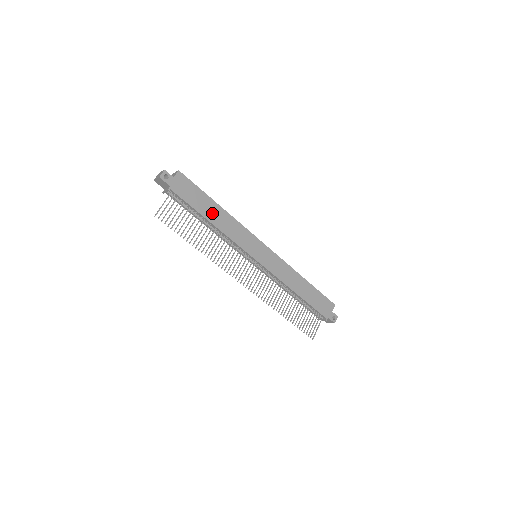
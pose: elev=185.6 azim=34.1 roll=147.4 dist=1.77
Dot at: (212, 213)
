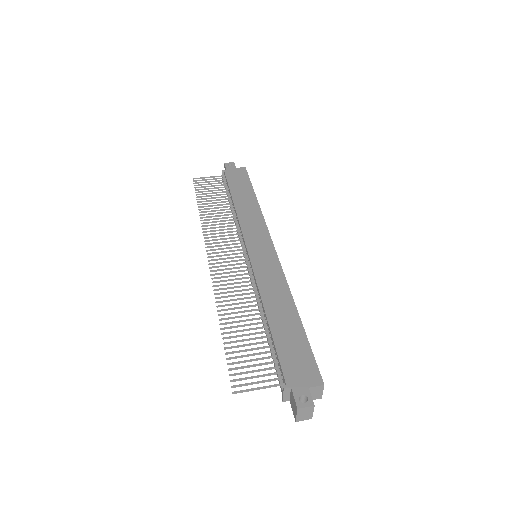
Dot at: (243, 198)
